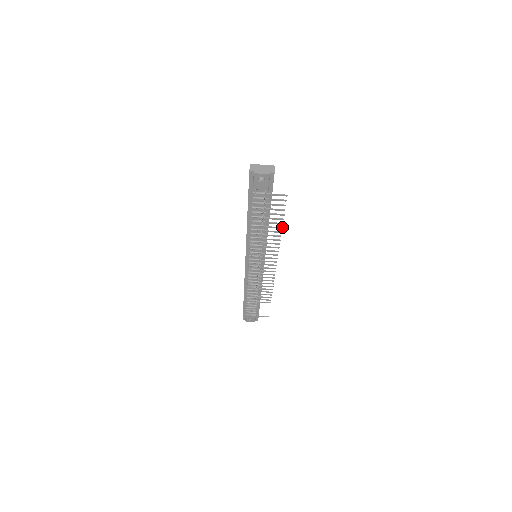
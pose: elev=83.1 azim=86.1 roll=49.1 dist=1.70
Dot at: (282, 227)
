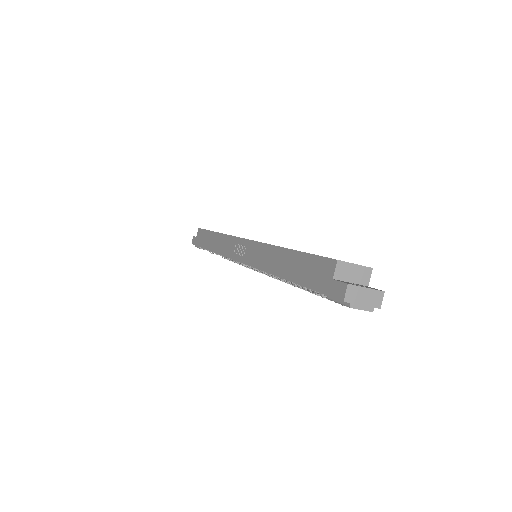
Dot at: occluded
